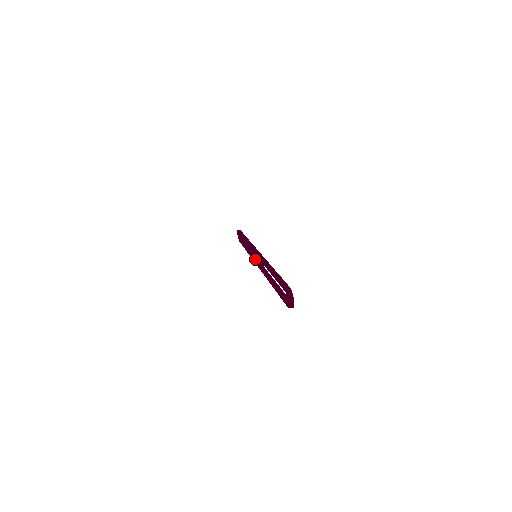
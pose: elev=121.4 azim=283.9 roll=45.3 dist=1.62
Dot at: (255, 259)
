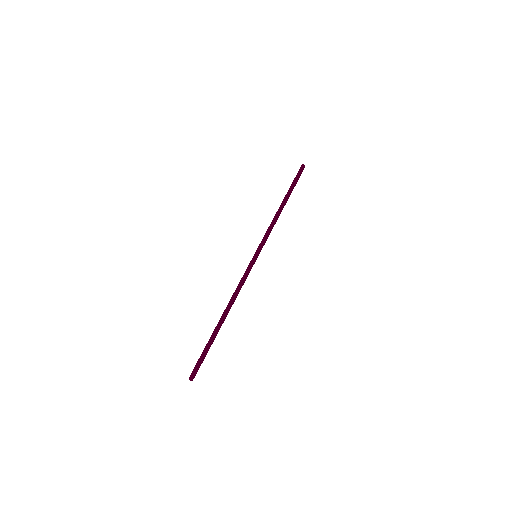
Dot at: occluded
